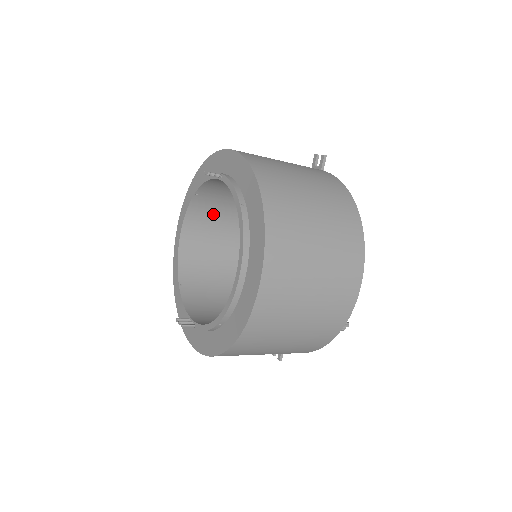
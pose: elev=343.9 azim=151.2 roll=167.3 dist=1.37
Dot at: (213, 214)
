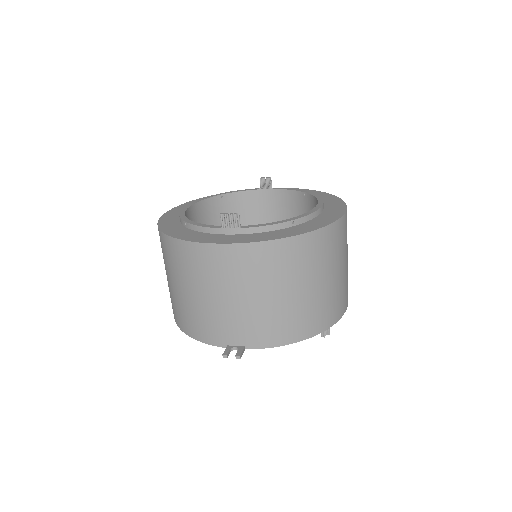
Dot at: occluded
